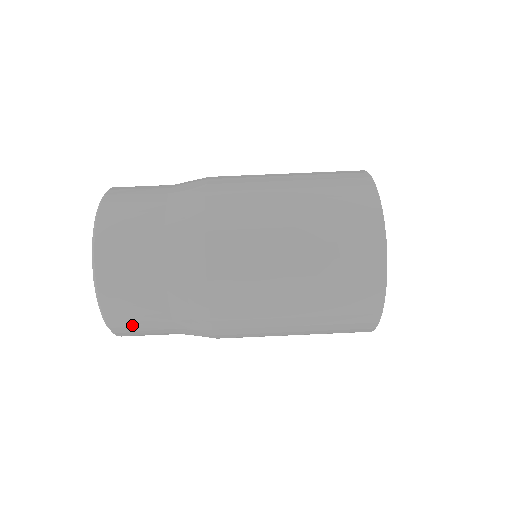
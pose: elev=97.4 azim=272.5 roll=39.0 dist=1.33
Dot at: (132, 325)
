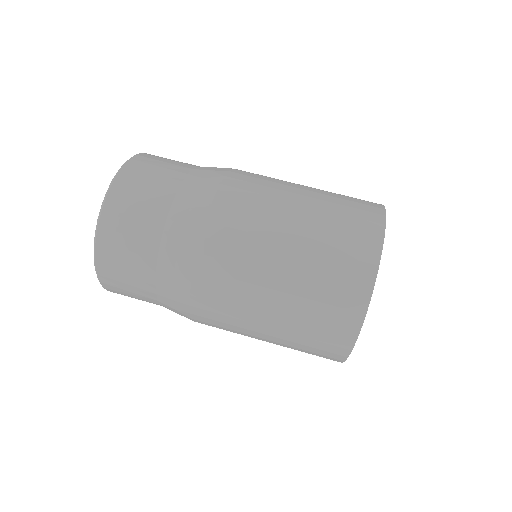
Dot at: occluded
